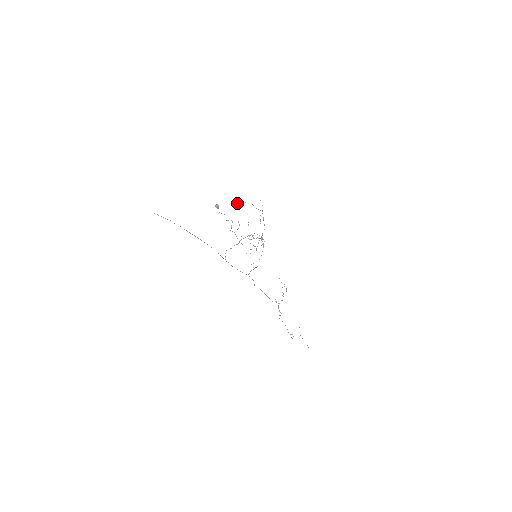
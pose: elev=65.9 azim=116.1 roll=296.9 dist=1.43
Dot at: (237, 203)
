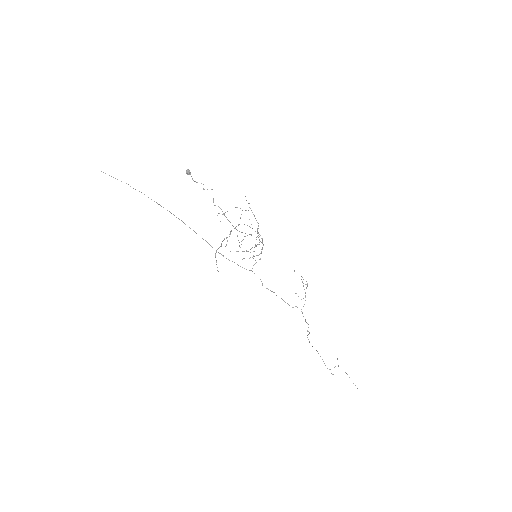
Dot at: occluded
